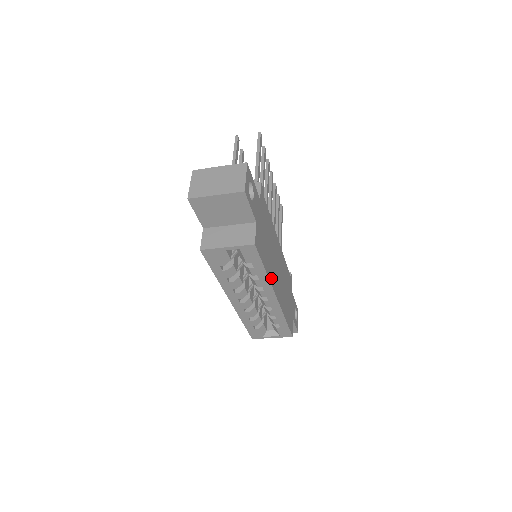
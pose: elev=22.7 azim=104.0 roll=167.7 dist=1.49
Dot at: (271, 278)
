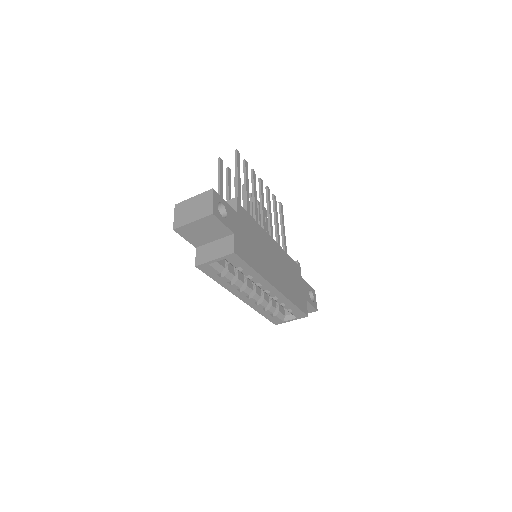
Dot at: (264, 274)
